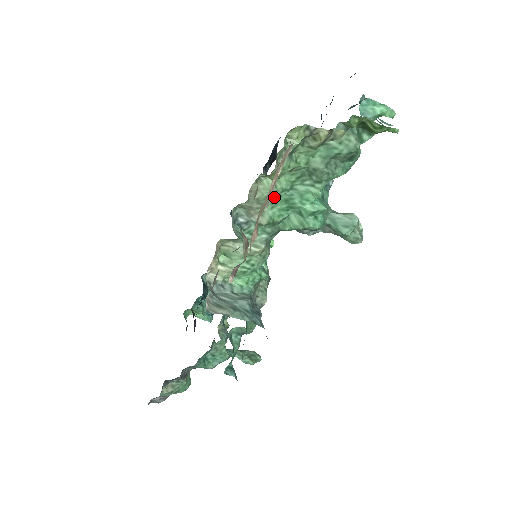
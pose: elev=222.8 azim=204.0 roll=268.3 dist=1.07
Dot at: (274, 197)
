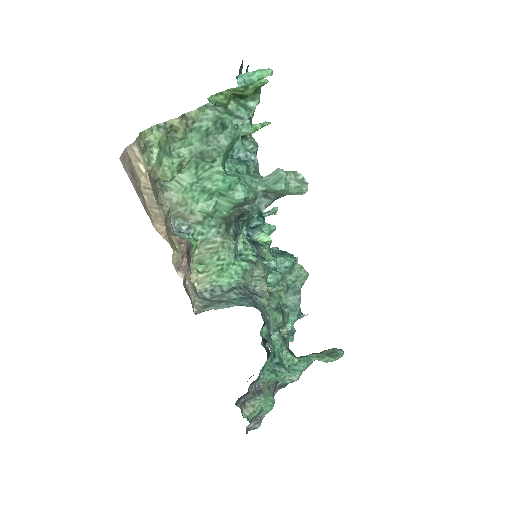
Dot at: (189, 194)
